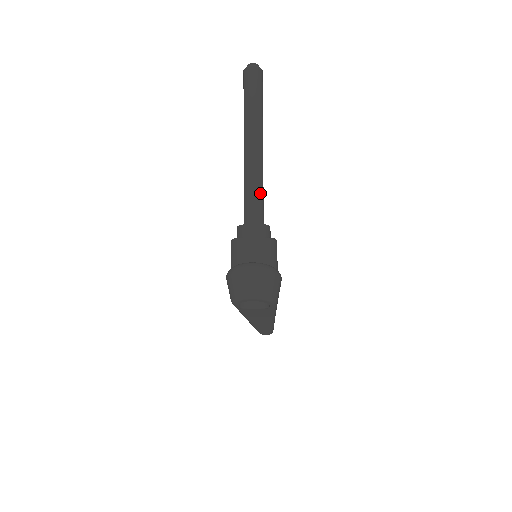
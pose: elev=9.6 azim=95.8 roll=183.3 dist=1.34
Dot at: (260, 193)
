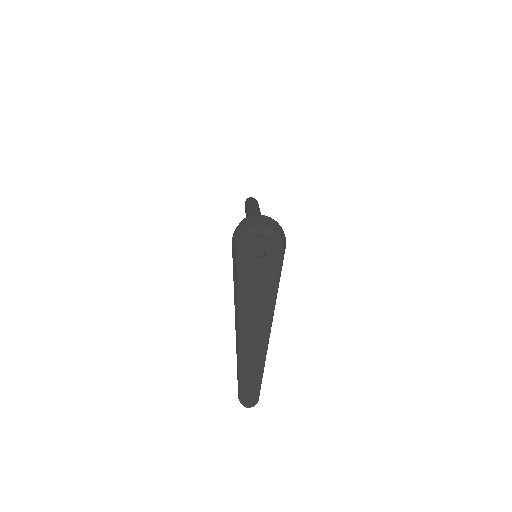
Dot at: occluded
